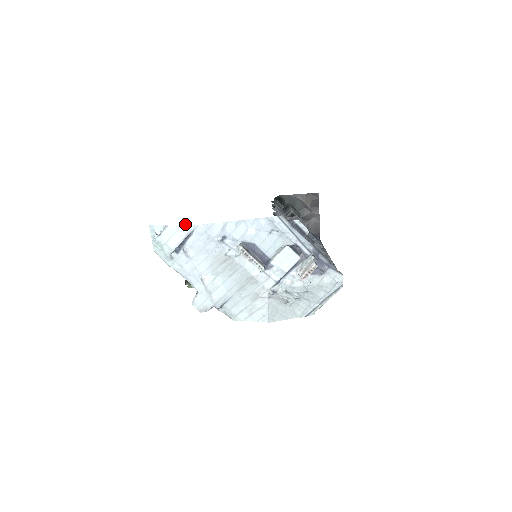
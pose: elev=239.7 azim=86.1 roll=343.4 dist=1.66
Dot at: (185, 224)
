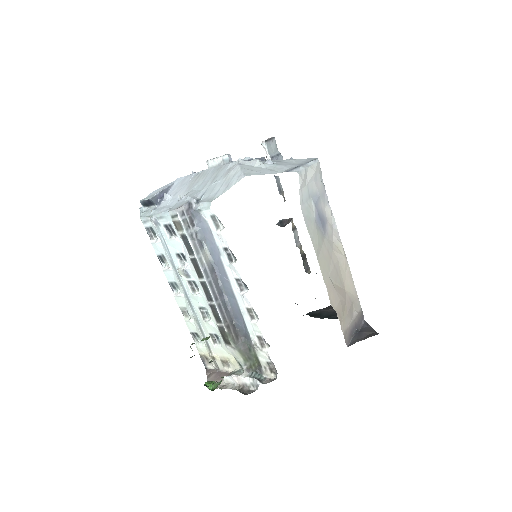
Dot at: (198, 343)
